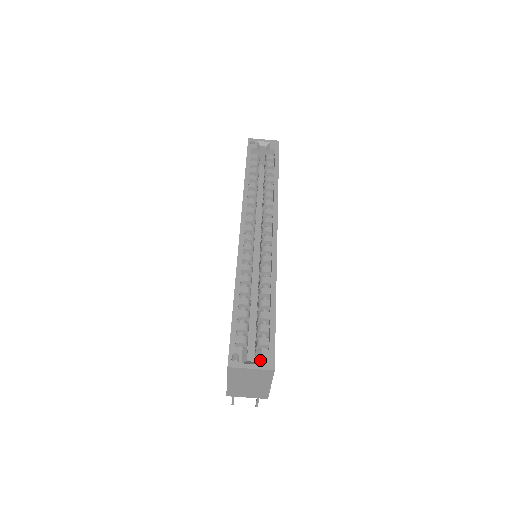
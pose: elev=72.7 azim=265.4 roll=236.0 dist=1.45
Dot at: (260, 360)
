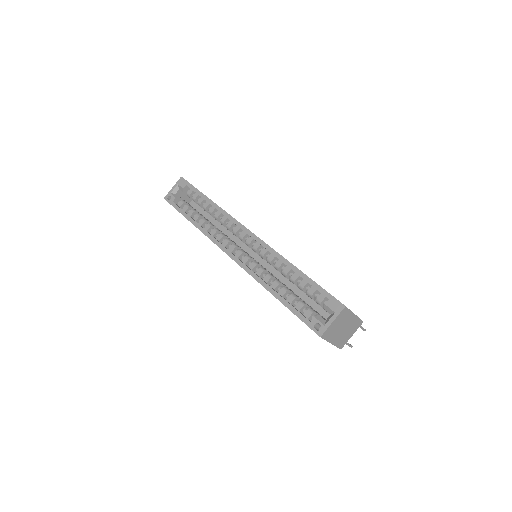
Dot at: (331, 311)
